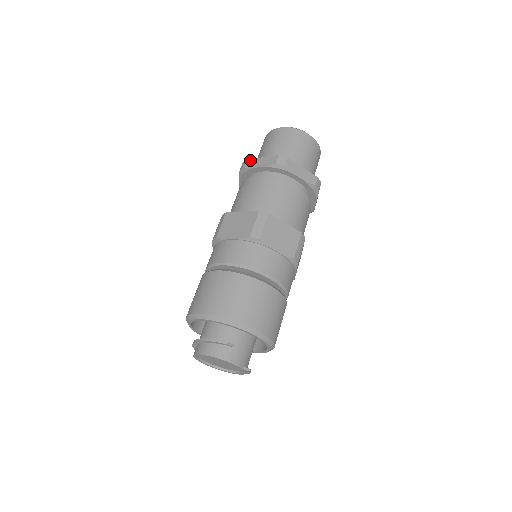
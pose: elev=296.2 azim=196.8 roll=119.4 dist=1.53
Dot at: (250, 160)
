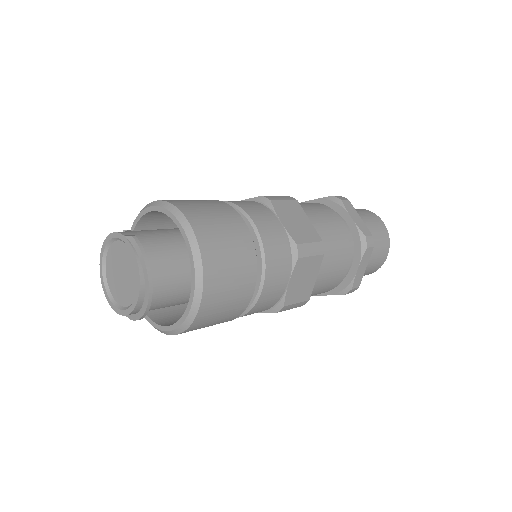
Dot at: occluded
